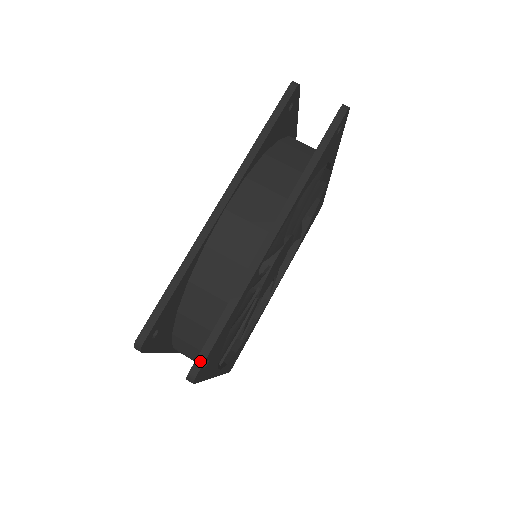
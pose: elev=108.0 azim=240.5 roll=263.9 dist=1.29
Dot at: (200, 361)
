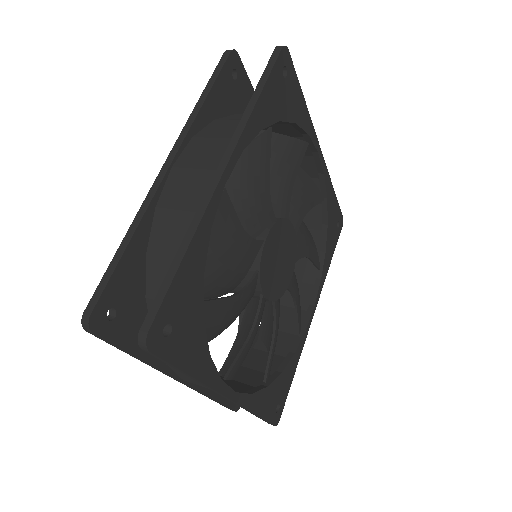
Dot at: (288, 59)
